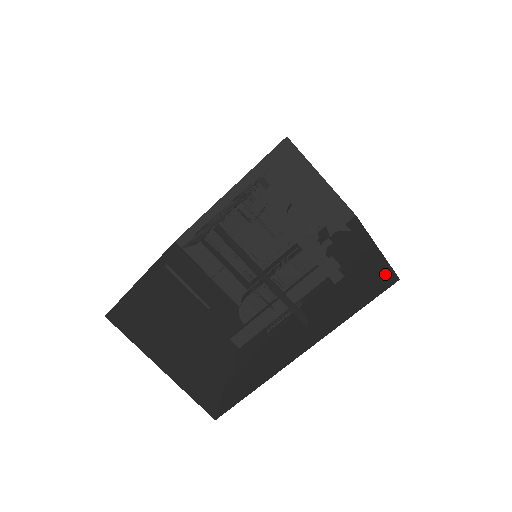
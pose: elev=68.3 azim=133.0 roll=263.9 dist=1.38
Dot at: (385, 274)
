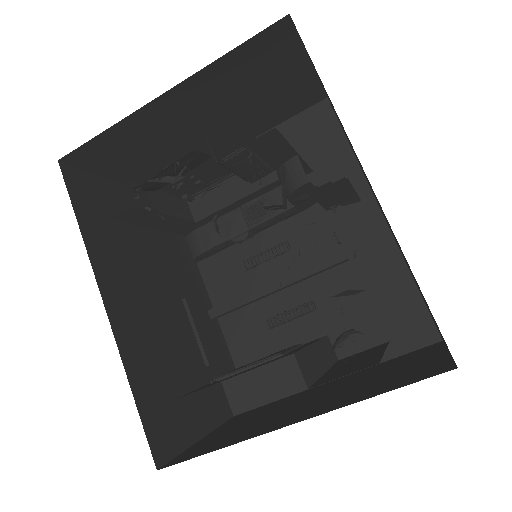
Dot at: (421, 315)
